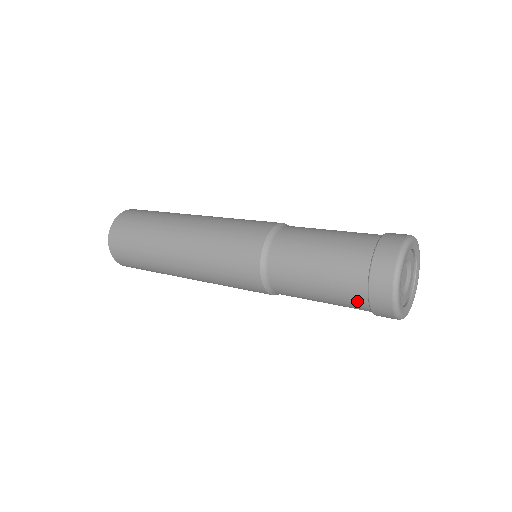
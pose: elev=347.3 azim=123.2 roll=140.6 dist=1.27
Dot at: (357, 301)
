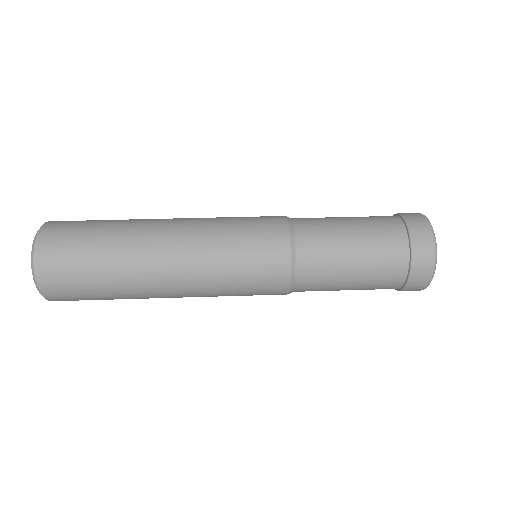
Dot at: occluded
